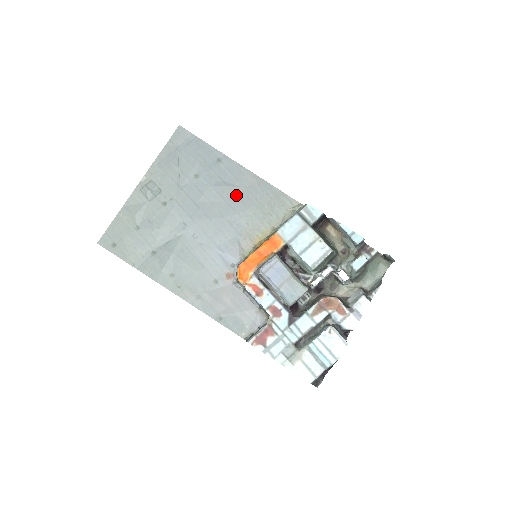
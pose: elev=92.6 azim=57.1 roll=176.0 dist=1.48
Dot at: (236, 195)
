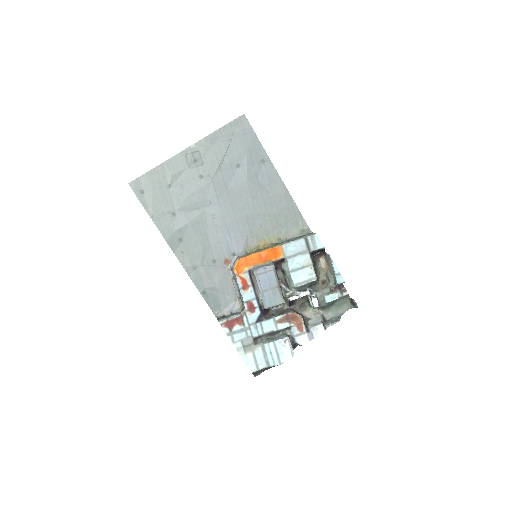
Dot at: (263, 198)
